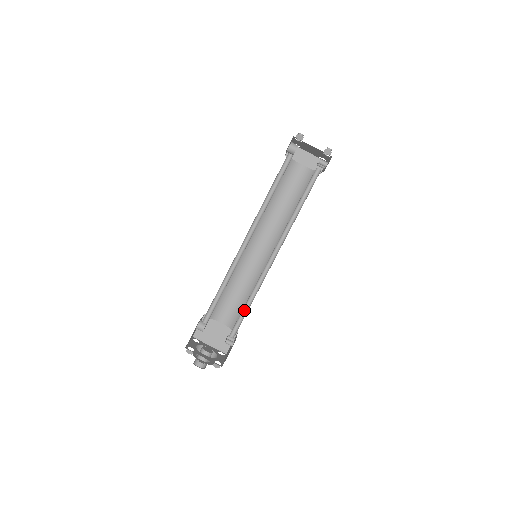
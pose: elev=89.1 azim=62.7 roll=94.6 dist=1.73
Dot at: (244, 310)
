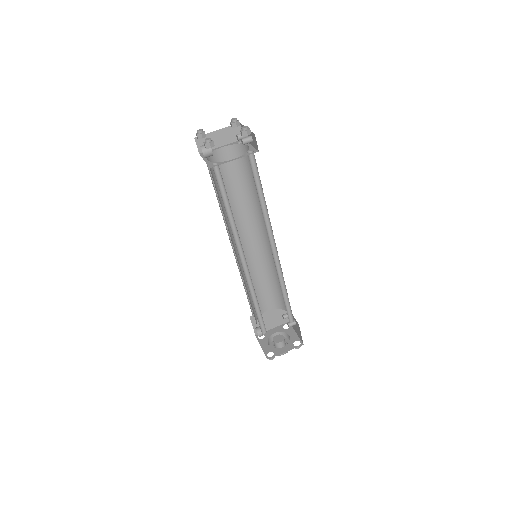
Dot at: (285, 300)
